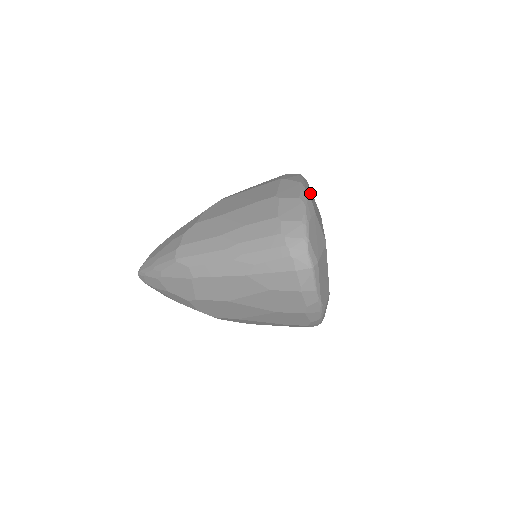
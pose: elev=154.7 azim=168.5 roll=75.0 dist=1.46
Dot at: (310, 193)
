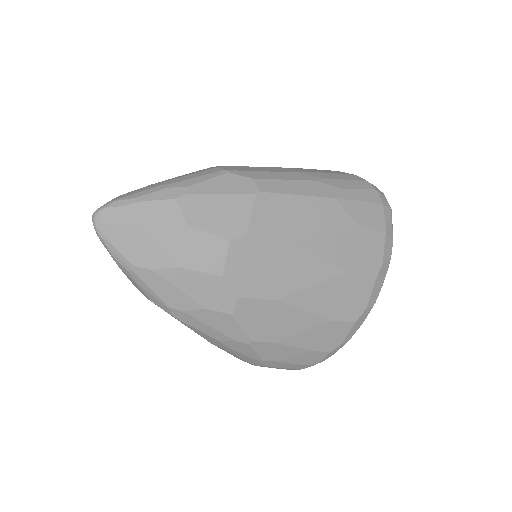
Dot at: occluded
